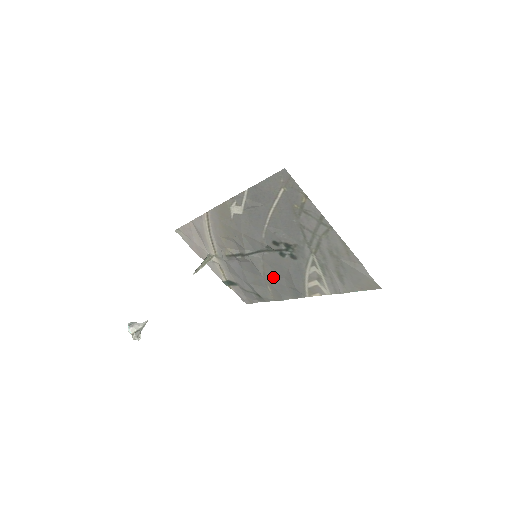
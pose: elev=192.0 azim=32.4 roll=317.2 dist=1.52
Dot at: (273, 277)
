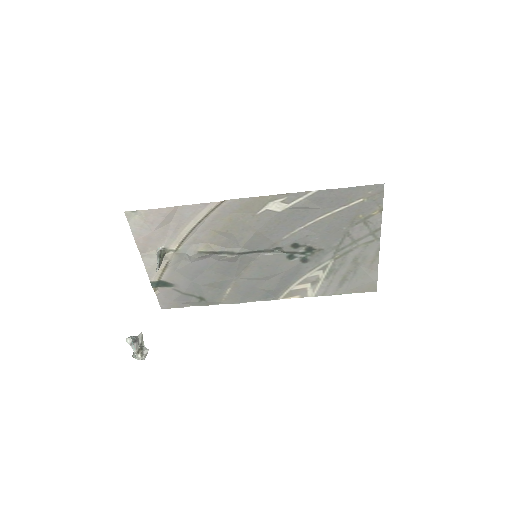
Dot at: (250, 279)
